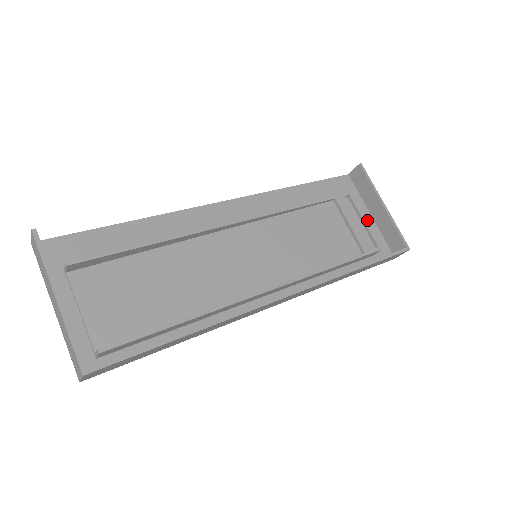
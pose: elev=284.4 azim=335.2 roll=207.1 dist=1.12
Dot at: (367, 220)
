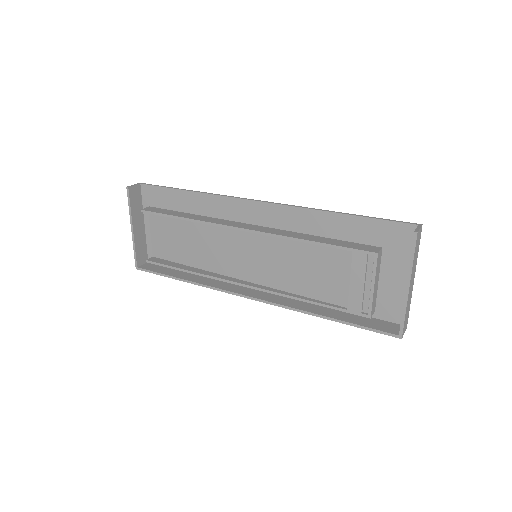
Dot at: (399, 281)
